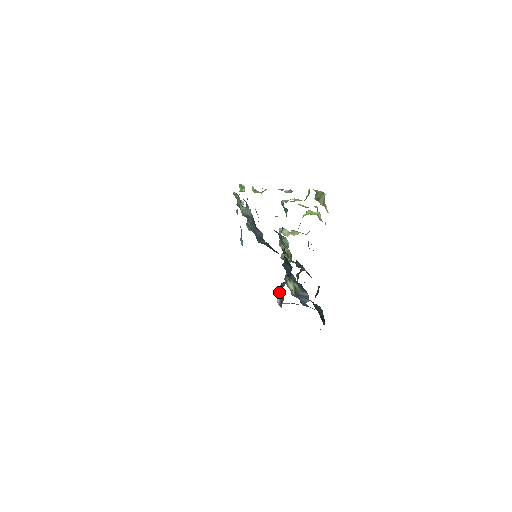
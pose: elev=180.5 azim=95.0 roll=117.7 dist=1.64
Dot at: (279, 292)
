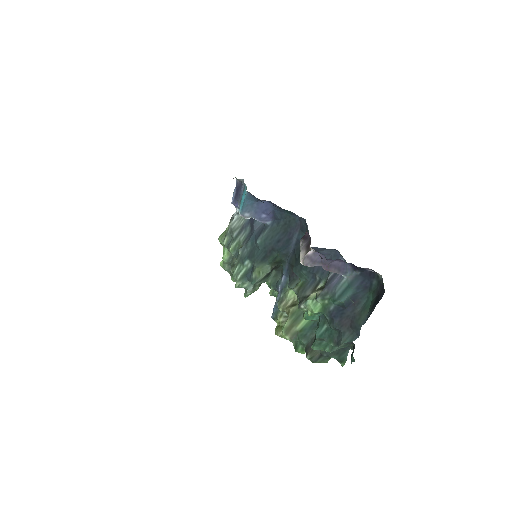
Dot at: (300, 248)
